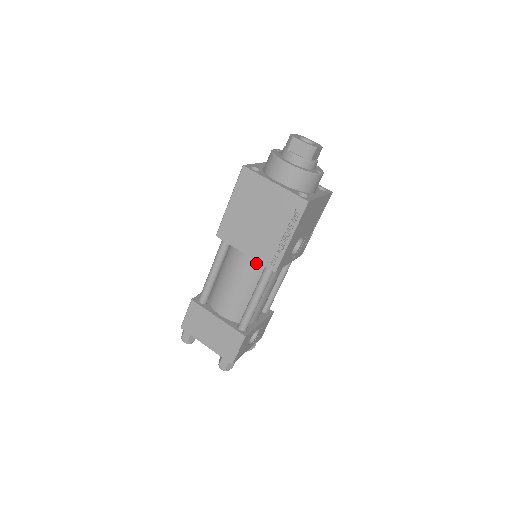
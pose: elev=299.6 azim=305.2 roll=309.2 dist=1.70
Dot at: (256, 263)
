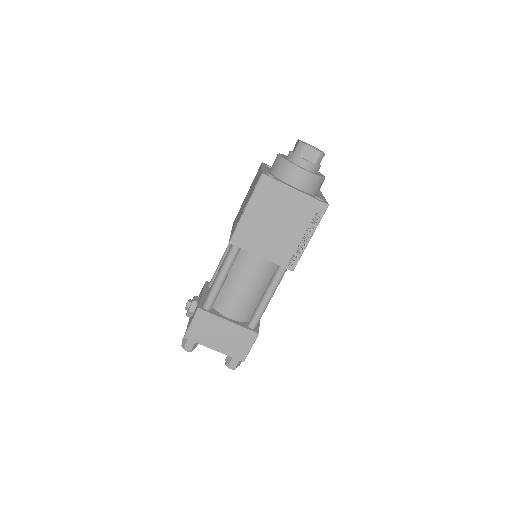
Dot at: (269, 264)
